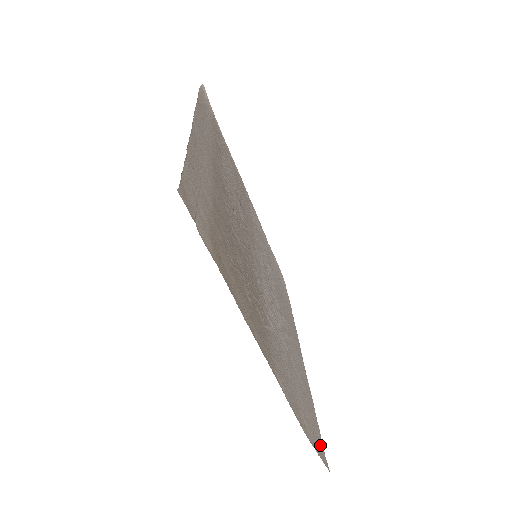
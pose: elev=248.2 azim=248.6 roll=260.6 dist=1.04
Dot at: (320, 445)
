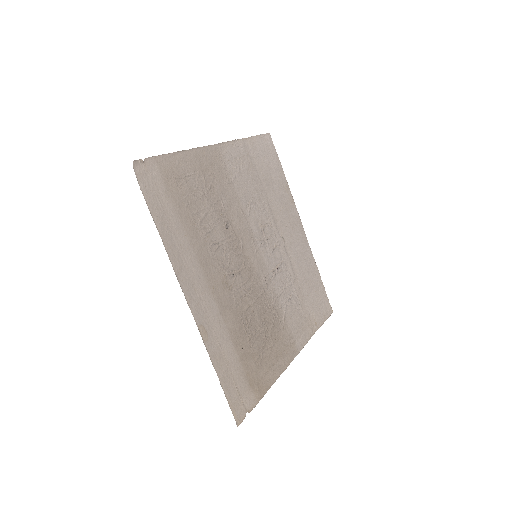
Dot at: (326, 305)
